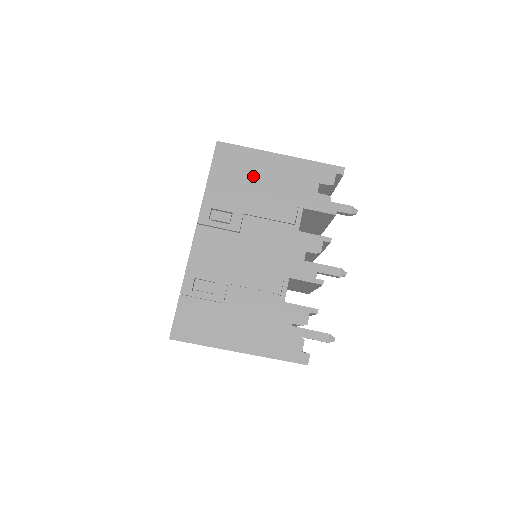
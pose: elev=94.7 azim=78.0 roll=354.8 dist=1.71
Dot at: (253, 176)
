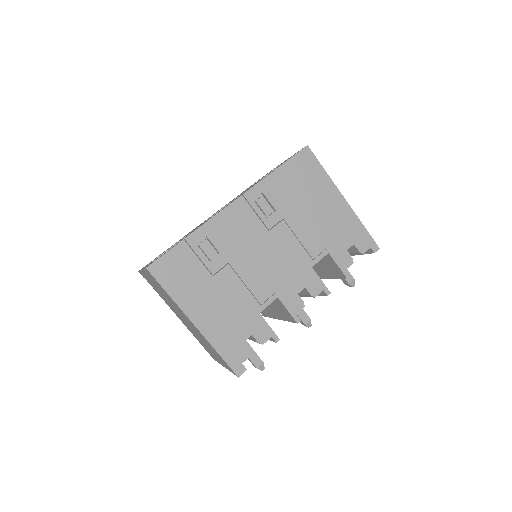
Dot at: (312, 196)
